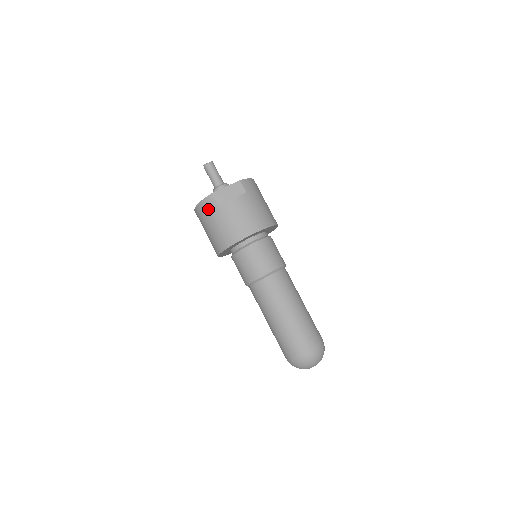
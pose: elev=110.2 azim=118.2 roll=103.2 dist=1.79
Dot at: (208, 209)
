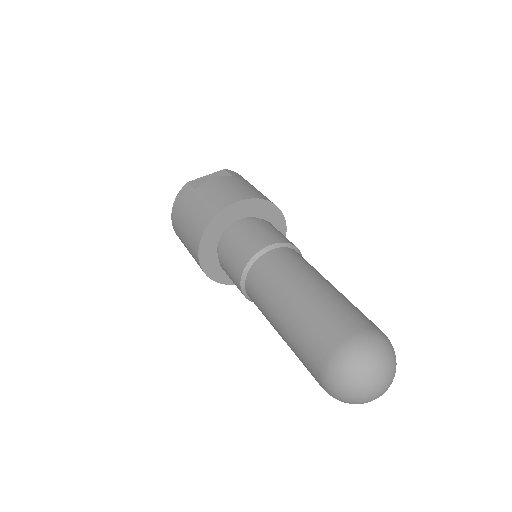
Dot at: (183, 200)
